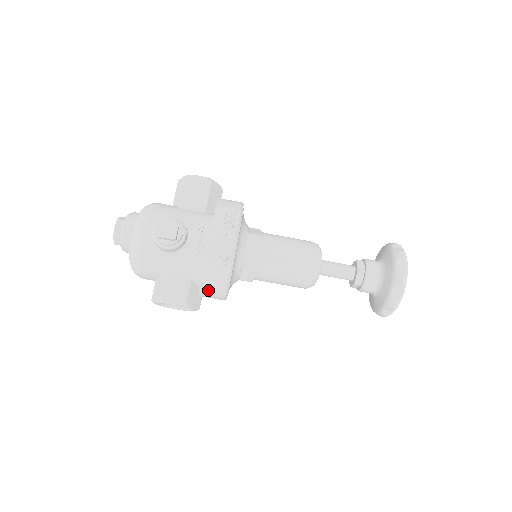
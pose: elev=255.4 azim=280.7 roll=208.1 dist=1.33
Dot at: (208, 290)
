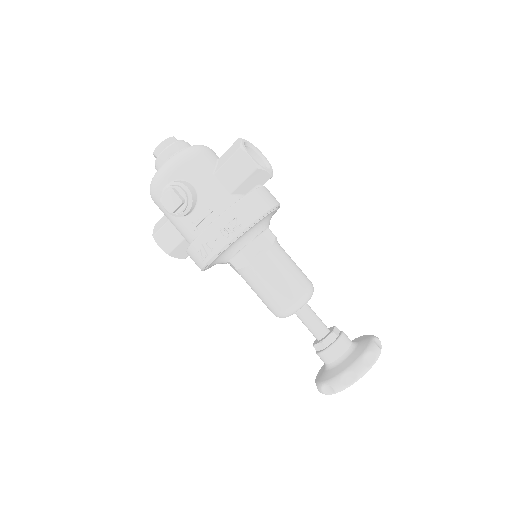
Dot at: occluded
